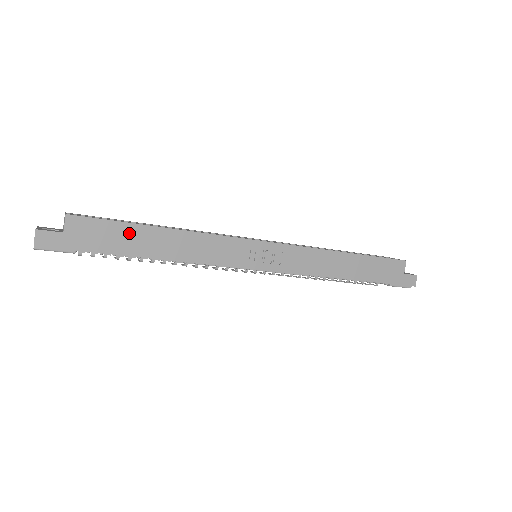
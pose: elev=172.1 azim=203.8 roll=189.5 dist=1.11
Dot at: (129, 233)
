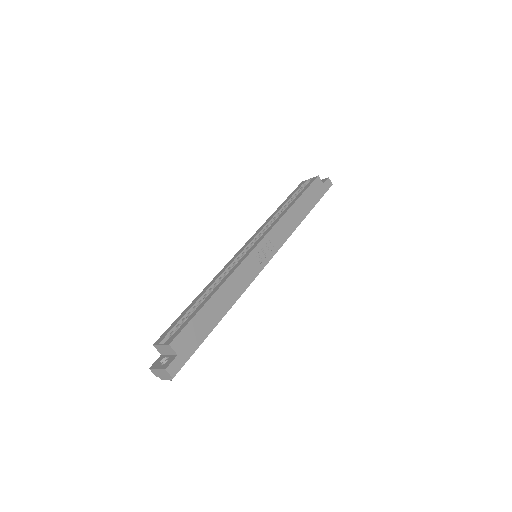
Dot at: (203, 317)
